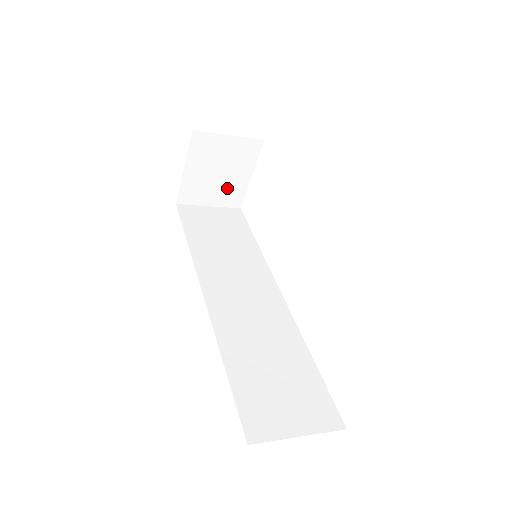
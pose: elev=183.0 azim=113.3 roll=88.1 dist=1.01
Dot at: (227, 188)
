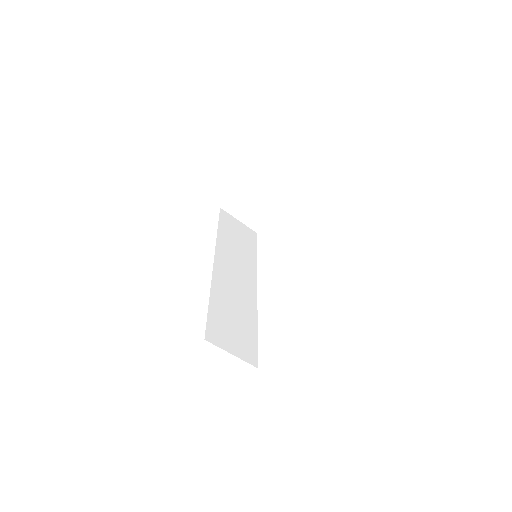
Dot at: (256, 215)
